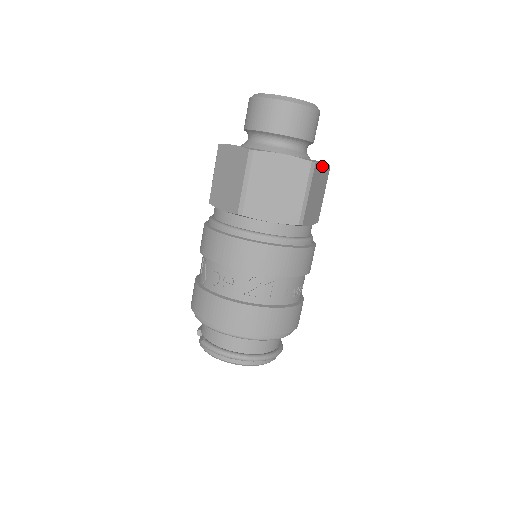
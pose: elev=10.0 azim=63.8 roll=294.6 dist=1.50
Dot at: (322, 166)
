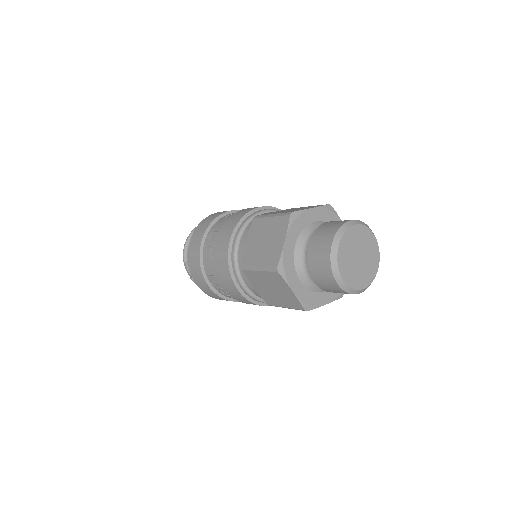
Dot at: occluded
